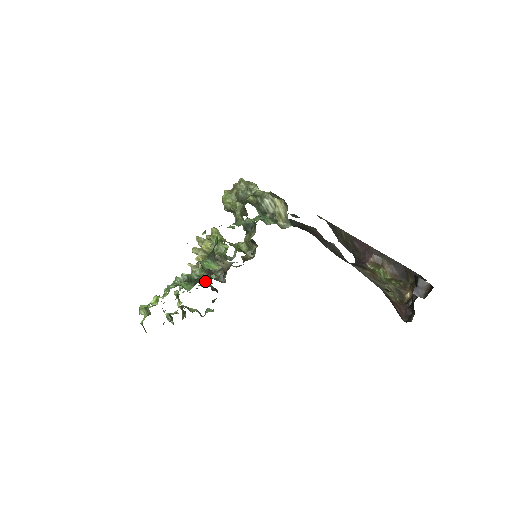
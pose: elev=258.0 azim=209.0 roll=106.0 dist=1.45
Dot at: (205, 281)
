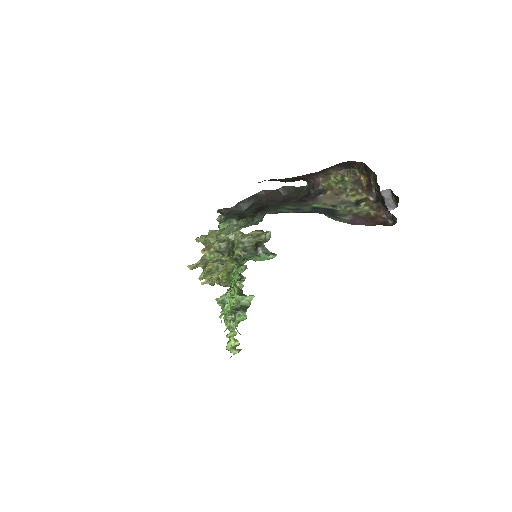
Dot at: occluded
